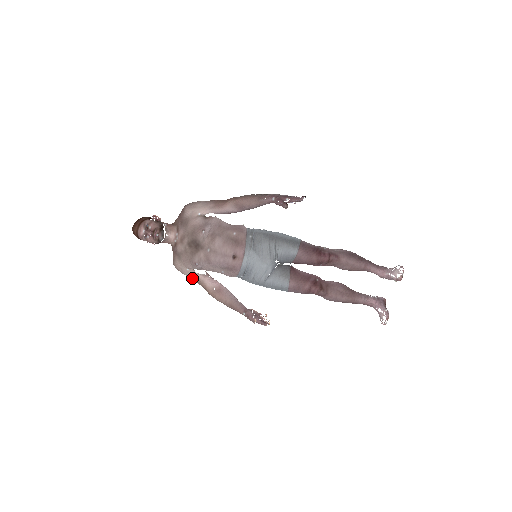
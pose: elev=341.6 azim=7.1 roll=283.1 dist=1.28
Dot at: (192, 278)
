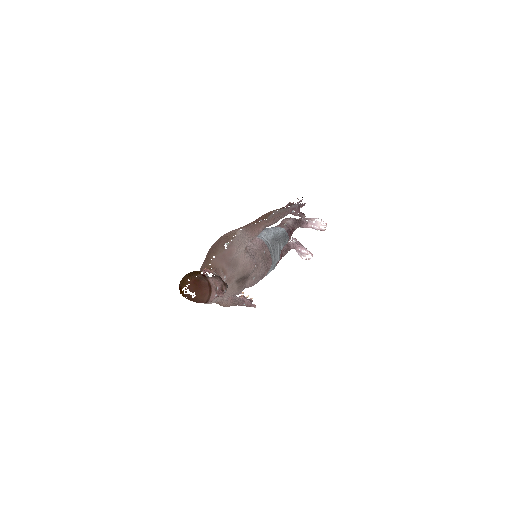
Dot at: occluded
